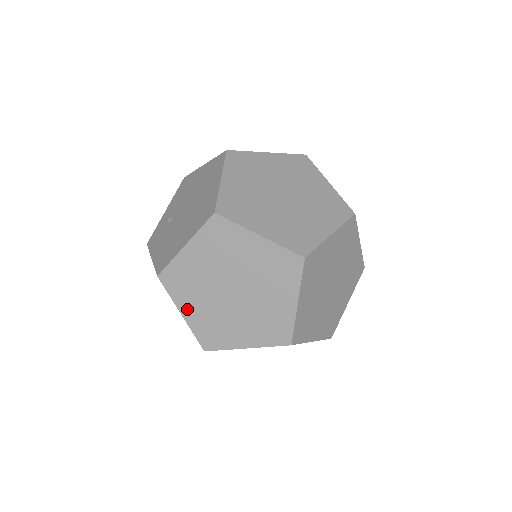
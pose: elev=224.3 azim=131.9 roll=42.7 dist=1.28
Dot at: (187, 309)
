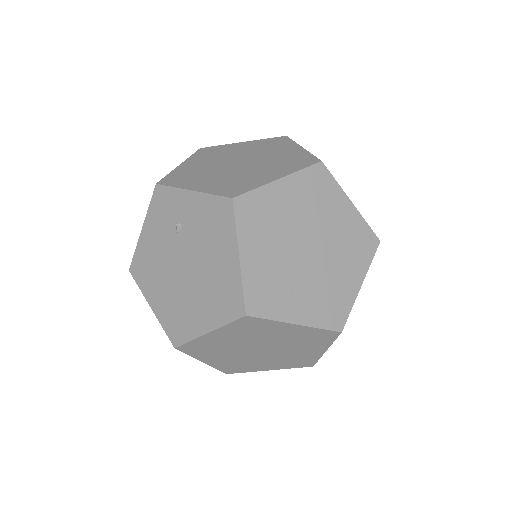
Dot at: occluded
